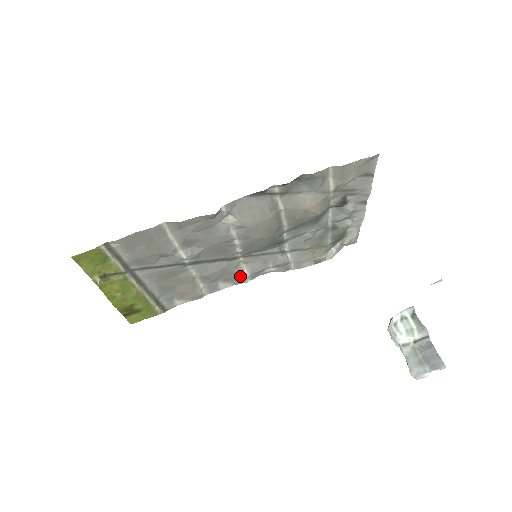
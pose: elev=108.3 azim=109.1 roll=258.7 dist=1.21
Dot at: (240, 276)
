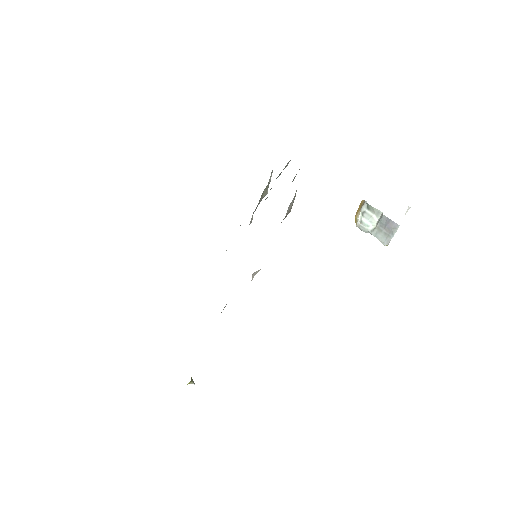
Dot at: occluded
